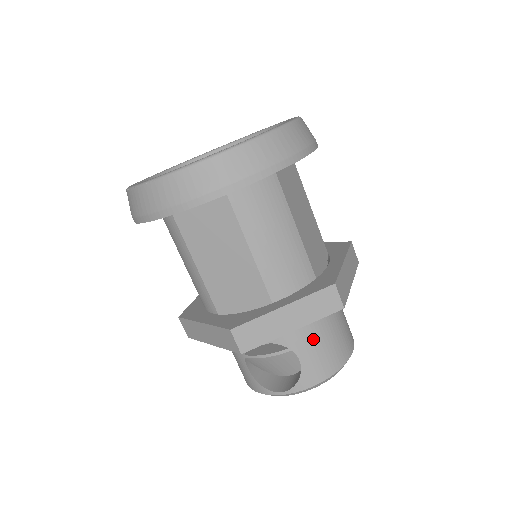
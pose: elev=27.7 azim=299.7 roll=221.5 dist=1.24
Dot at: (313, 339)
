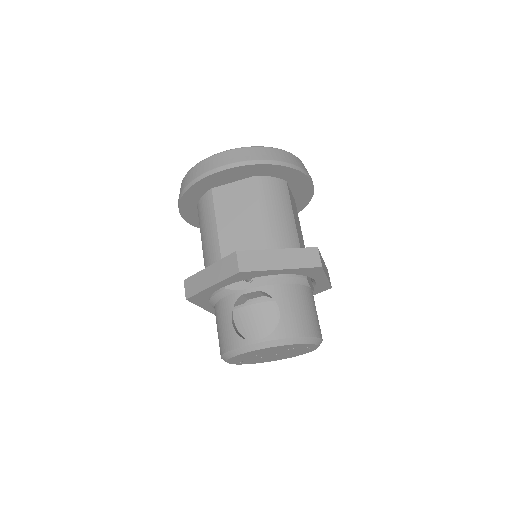
Dot at: (293, 299)
